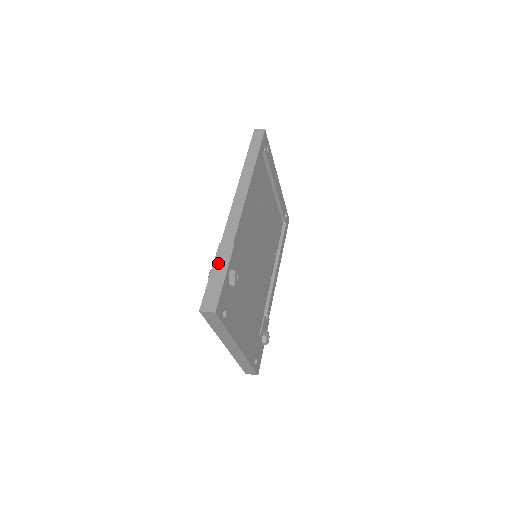
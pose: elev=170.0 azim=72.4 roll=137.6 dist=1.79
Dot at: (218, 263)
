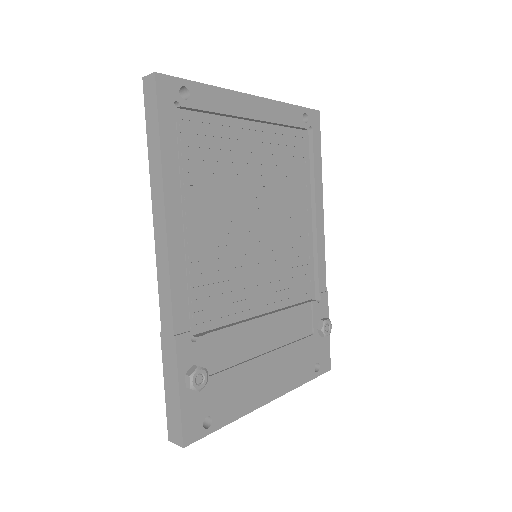
Dot at: (167, 368)
